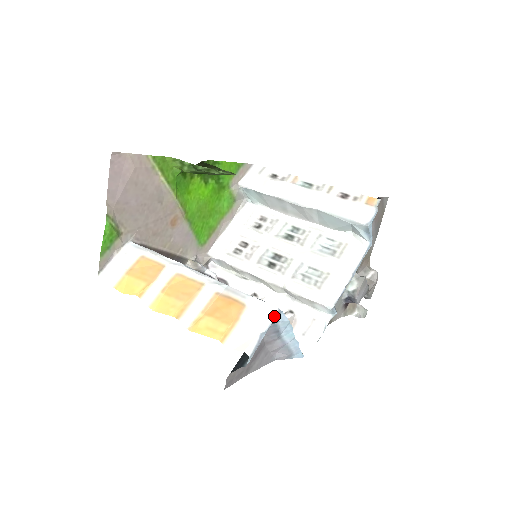
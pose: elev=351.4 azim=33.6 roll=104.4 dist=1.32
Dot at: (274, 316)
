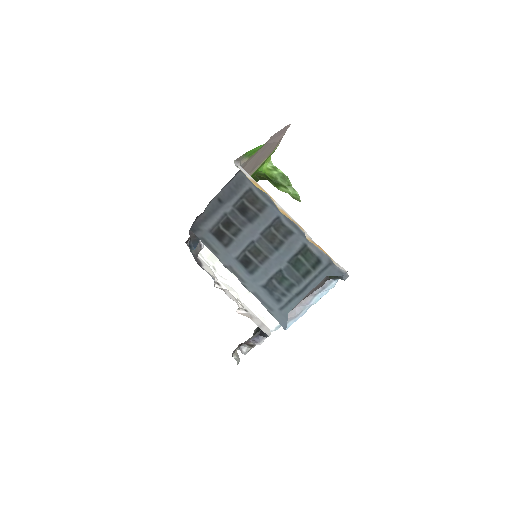
Dot at: occluded
